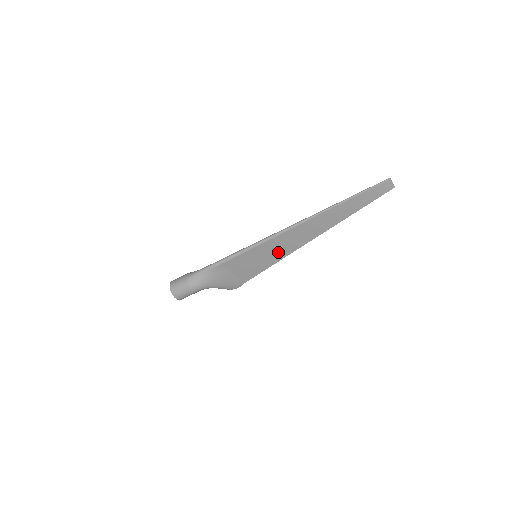
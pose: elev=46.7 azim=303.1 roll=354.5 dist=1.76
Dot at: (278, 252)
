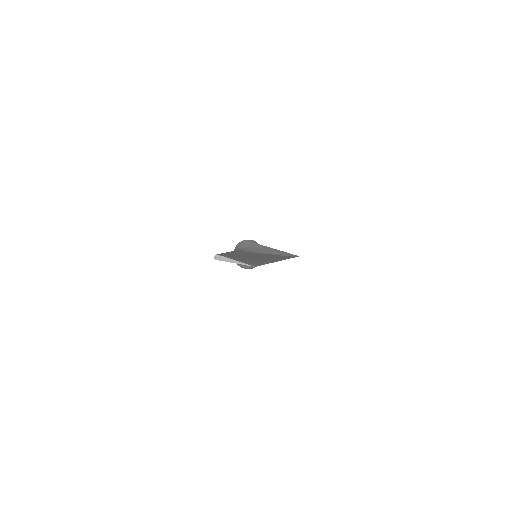
Dot at: occluded
